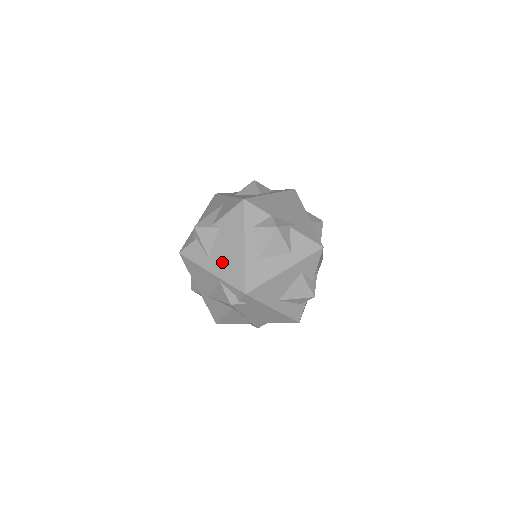
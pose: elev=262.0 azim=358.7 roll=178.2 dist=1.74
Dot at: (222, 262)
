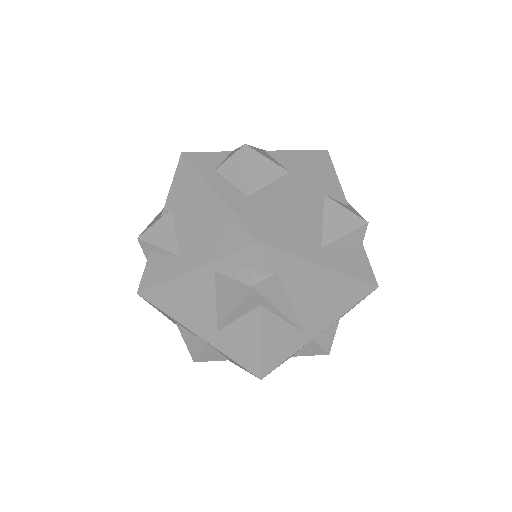
Dot at: (200, 241)
